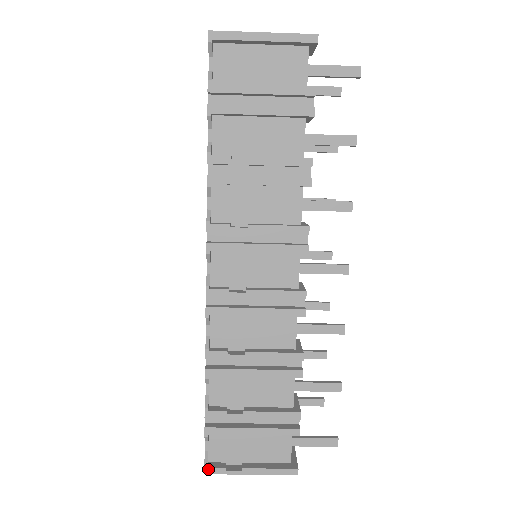
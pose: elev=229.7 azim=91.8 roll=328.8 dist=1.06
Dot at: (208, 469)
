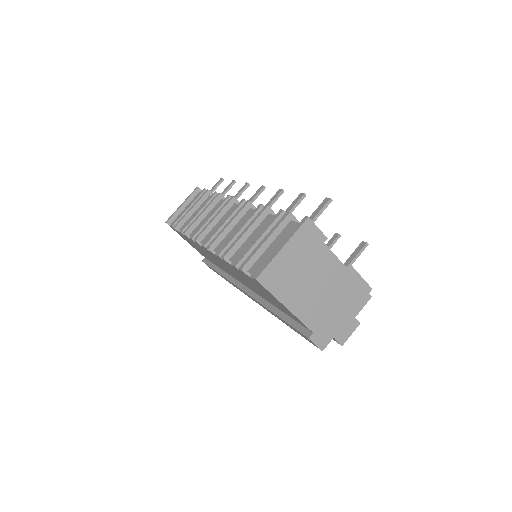
Dot at: (256, 275)
